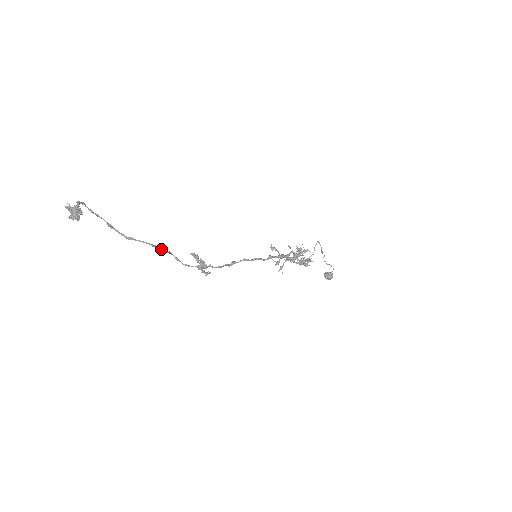
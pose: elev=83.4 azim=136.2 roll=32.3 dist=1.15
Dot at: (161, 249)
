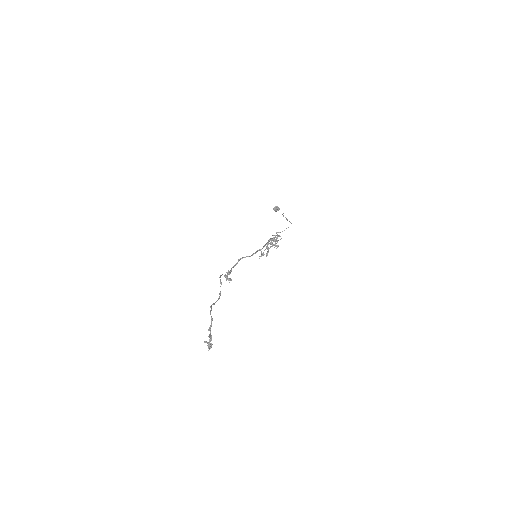
Dot at: occluded
